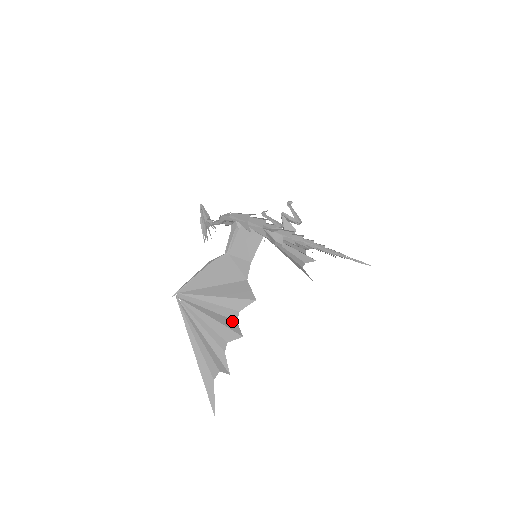
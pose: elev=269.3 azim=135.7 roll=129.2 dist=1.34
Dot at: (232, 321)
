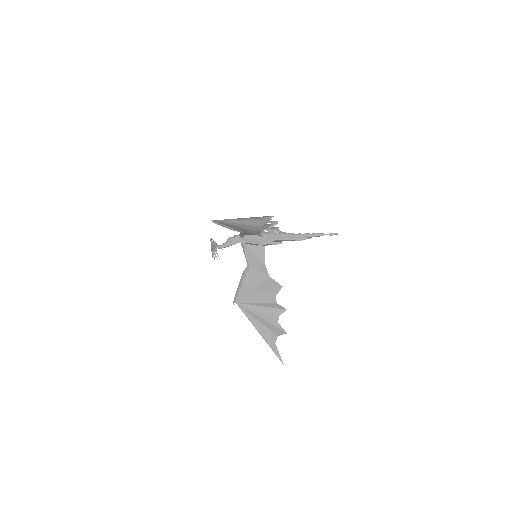
Dot at: occluded
